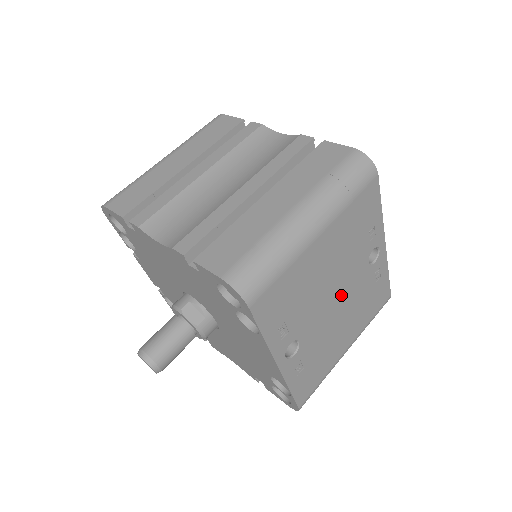
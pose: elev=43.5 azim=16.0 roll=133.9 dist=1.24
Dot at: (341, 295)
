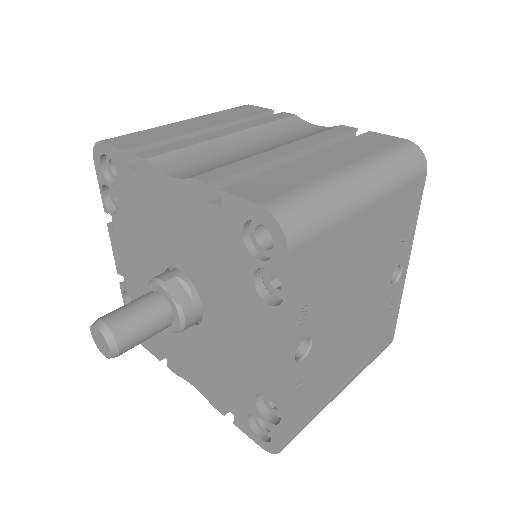
Dot at: (361, 305)
